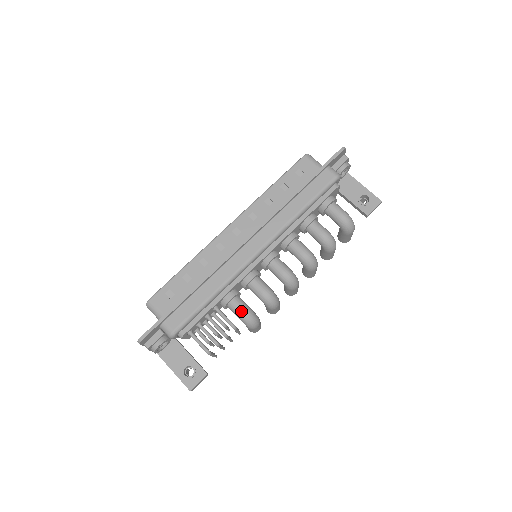
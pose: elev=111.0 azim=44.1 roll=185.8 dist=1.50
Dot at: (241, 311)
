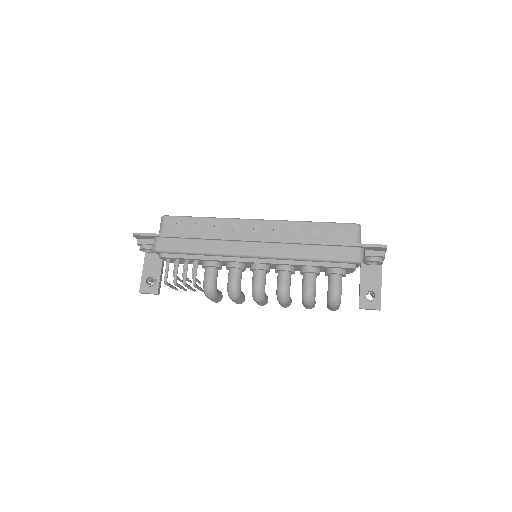
Dot at: (207, 279)
